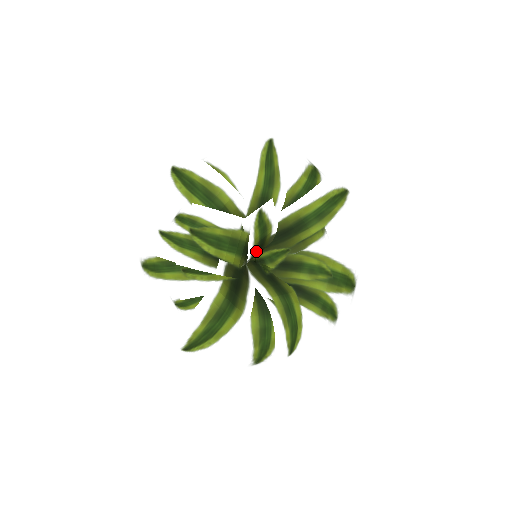
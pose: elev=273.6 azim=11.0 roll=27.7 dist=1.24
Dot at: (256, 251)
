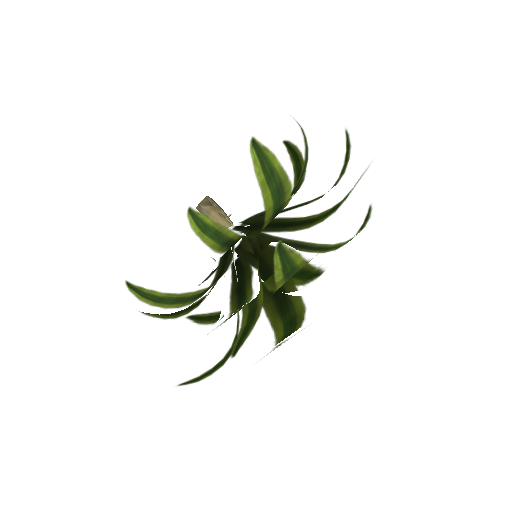
Dot at: occluded
